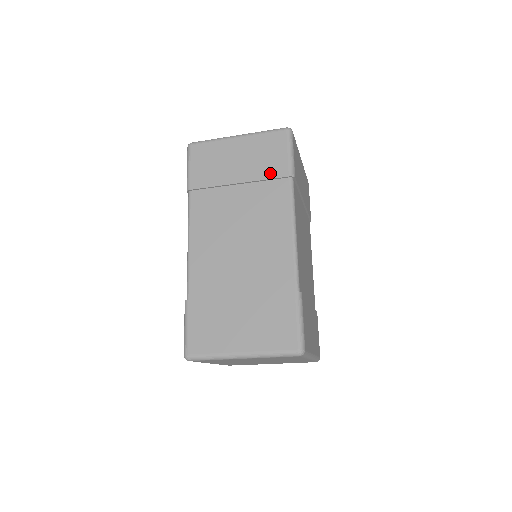
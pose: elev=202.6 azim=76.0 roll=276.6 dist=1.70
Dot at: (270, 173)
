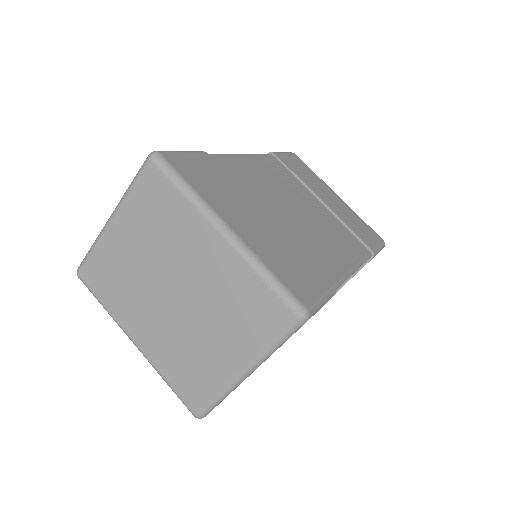
Dot at: occluded
